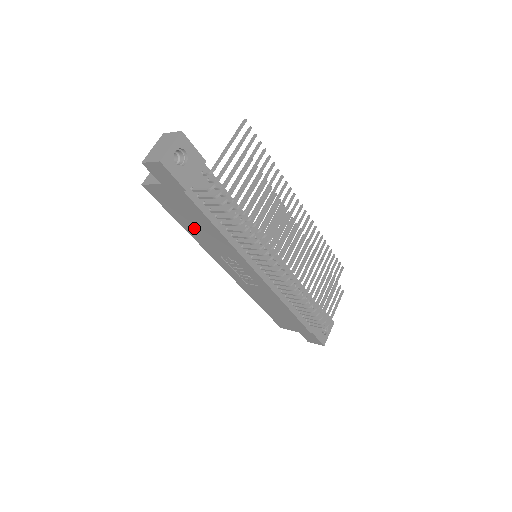
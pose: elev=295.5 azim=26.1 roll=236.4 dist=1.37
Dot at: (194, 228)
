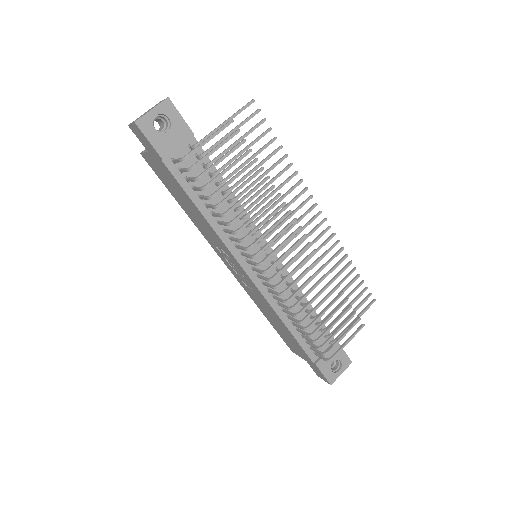
Dot at: (187, 208)
